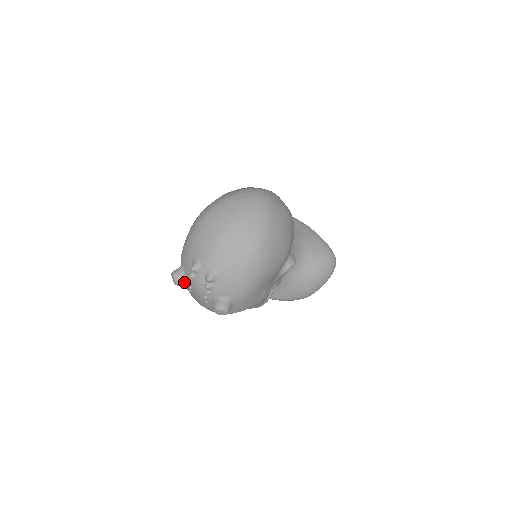
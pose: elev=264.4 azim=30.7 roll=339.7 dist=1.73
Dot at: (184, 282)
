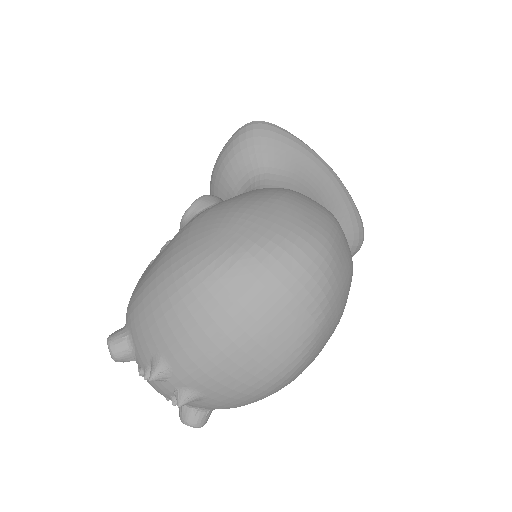
Dot at: (131, 360)
